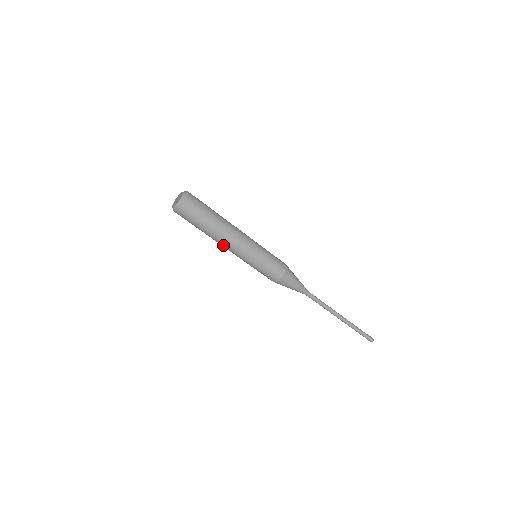
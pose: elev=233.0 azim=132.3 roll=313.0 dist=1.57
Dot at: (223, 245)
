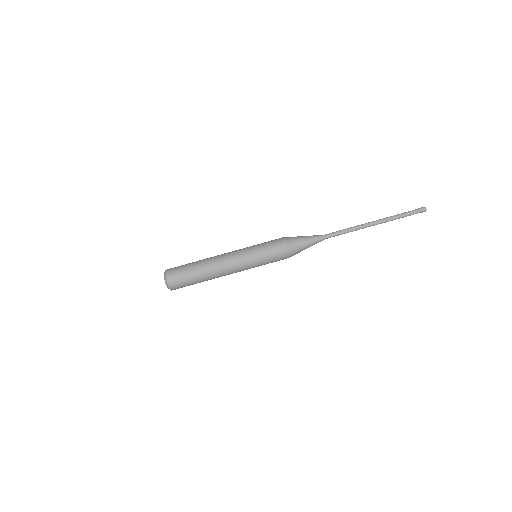
Dot at: (223, 271)
